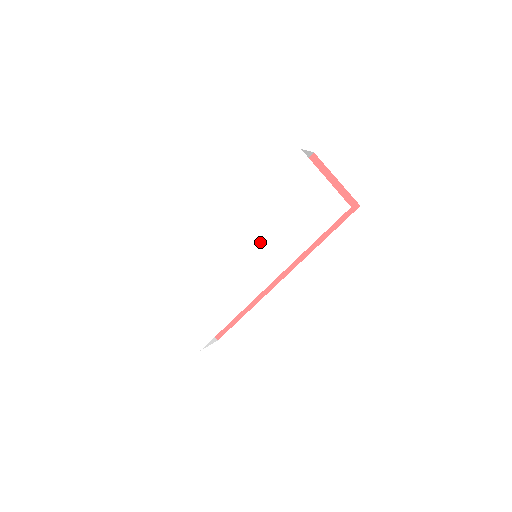
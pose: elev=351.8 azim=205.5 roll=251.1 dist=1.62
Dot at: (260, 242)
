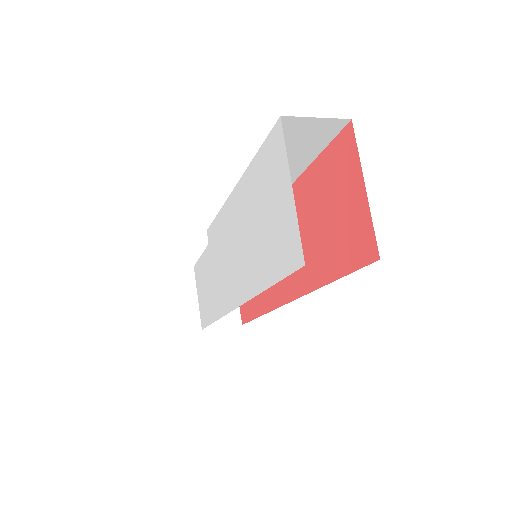
Dot at: (237, 244)
